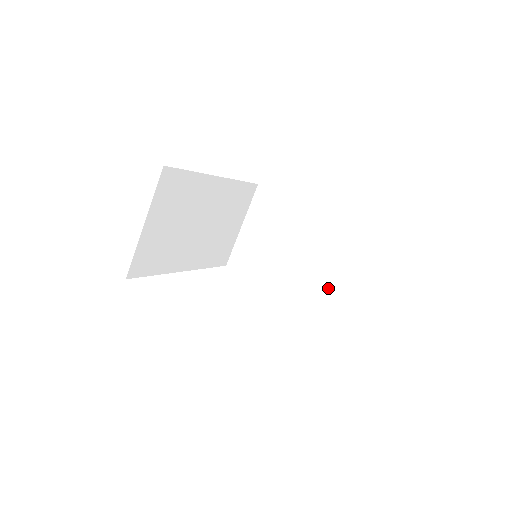
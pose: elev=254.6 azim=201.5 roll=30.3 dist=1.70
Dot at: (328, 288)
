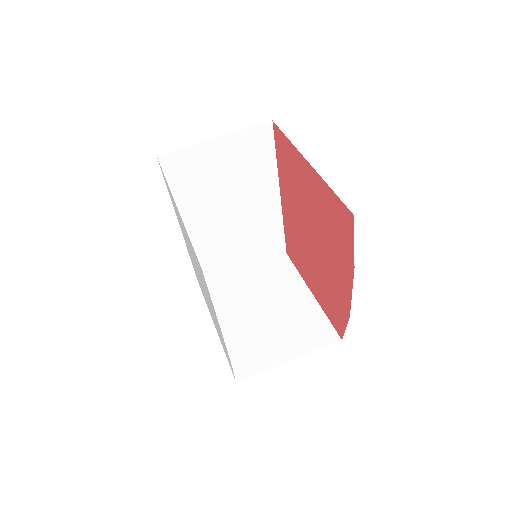
Dot at: (272, 362)
